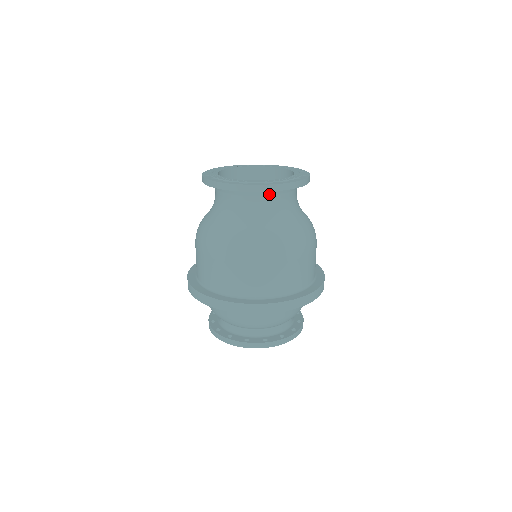
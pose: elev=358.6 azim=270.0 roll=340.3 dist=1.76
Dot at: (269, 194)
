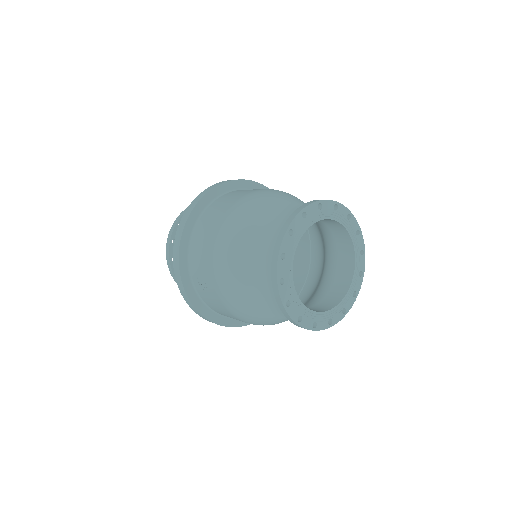
Dot at: (333, 298)
